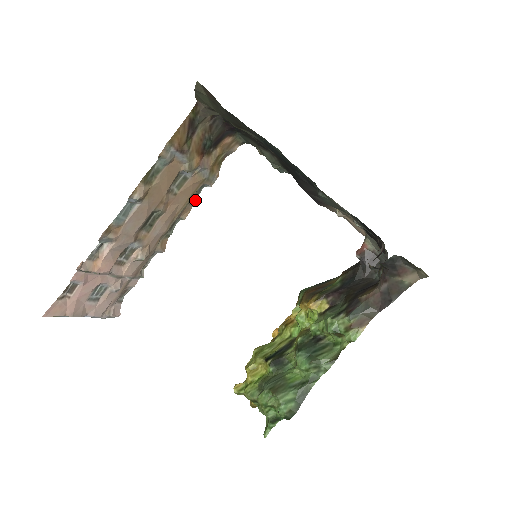
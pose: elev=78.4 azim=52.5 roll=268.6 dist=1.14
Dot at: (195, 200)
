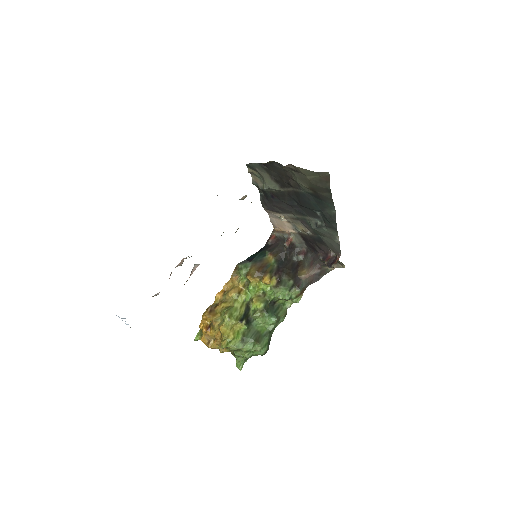
Dot at: occluded
